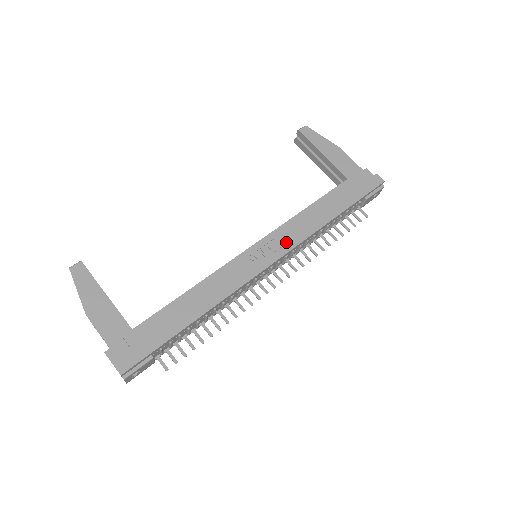
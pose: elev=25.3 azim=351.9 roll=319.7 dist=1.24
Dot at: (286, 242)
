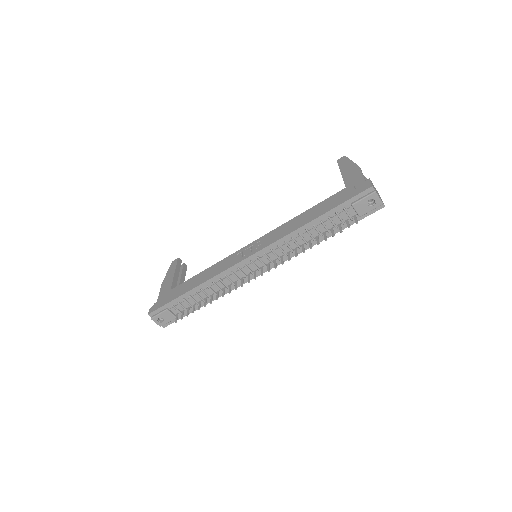
Dot at: (266, 242)
